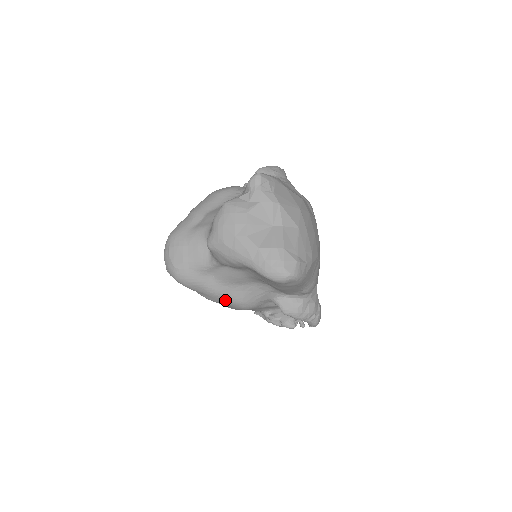
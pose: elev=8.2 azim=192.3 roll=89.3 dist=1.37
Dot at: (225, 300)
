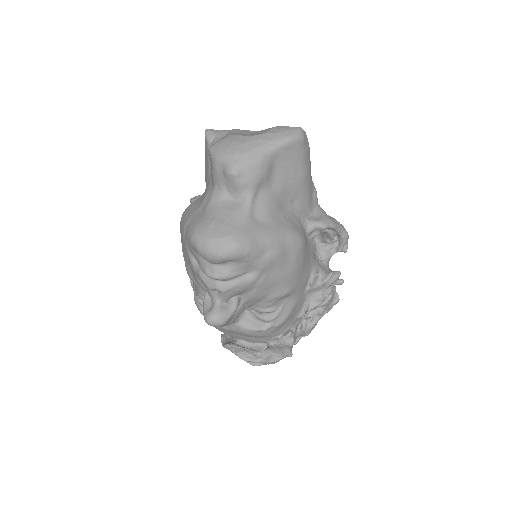
Dot at: (285, 239)
